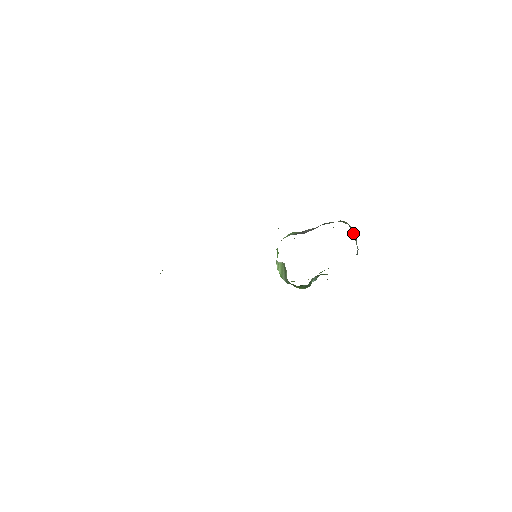
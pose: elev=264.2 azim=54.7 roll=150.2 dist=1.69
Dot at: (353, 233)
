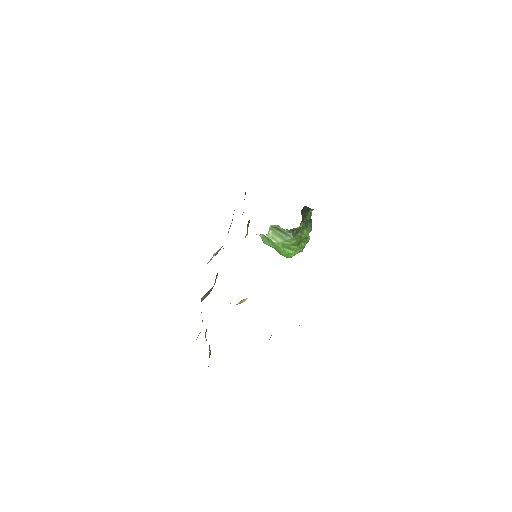
Dot at: occluded
